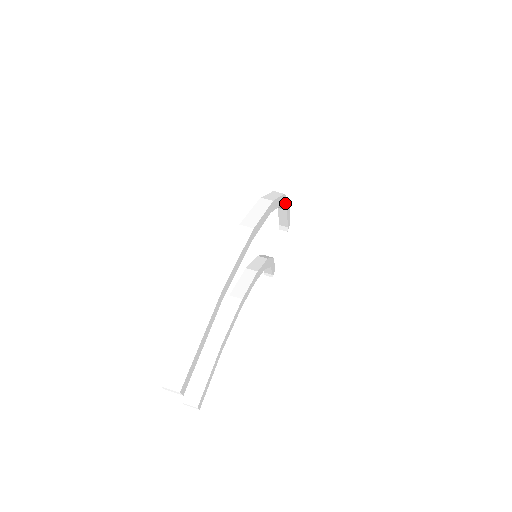
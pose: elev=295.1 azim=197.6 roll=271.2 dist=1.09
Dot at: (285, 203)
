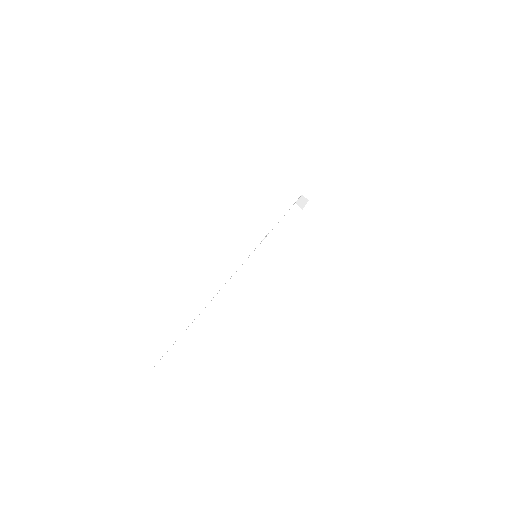
Dot at: occluded
